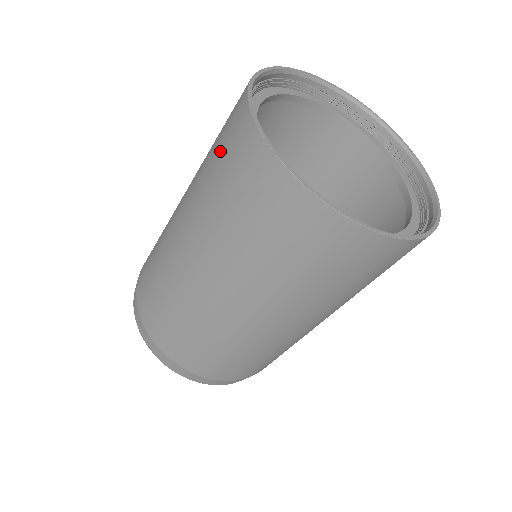
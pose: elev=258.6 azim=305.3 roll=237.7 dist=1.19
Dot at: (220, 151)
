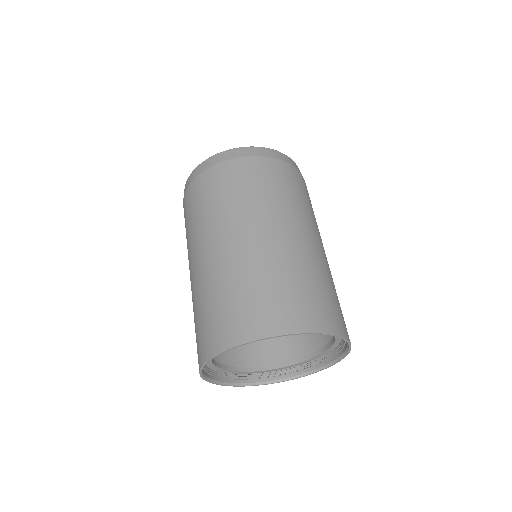
Dot at: (205, 321)
